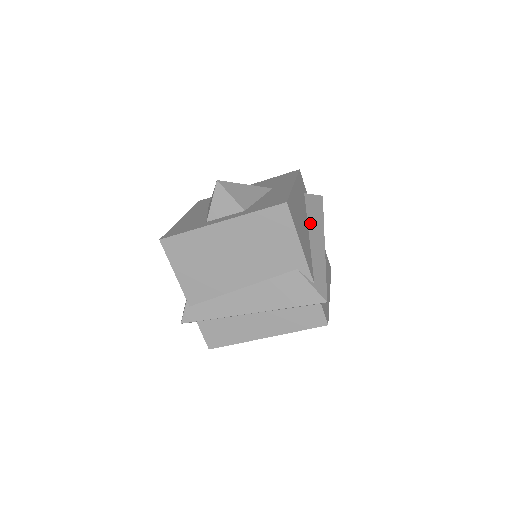
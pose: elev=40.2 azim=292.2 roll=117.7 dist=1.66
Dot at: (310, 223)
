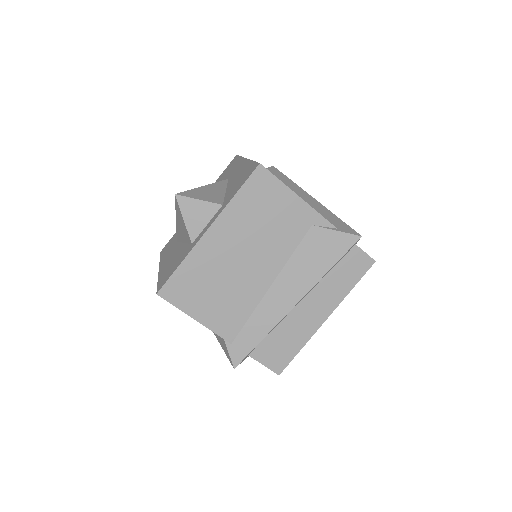
Dot at: occluded
